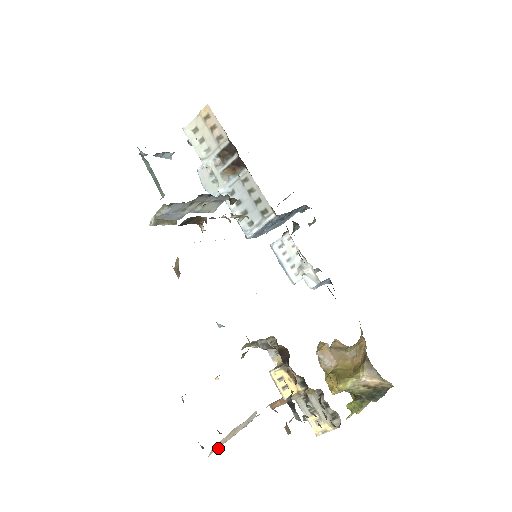
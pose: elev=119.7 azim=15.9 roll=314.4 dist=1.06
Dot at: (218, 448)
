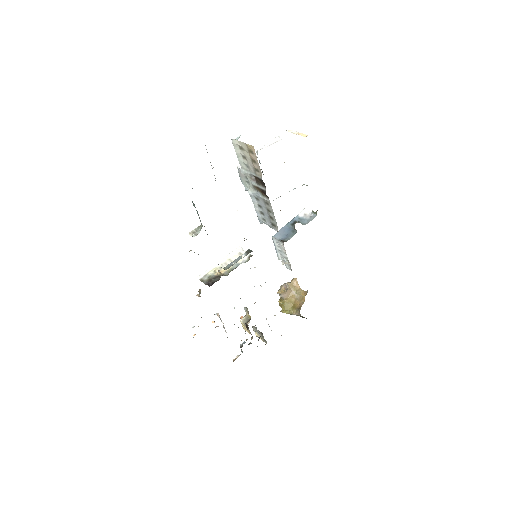
Dot at: occluded
